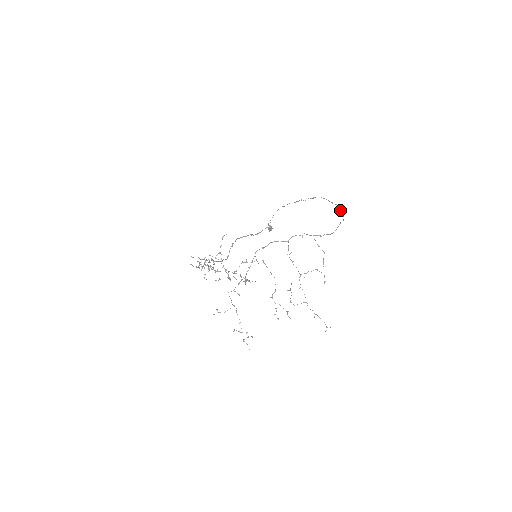
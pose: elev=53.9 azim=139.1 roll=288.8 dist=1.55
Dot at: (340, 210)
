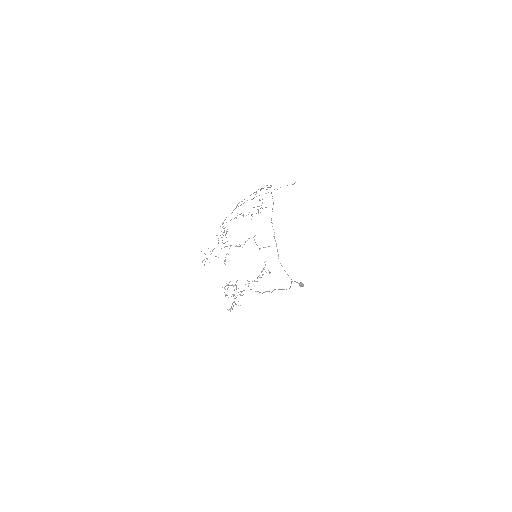
Dot at: (271, 193)
